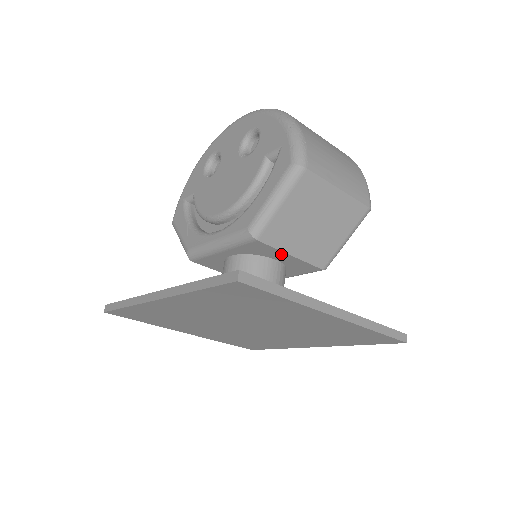
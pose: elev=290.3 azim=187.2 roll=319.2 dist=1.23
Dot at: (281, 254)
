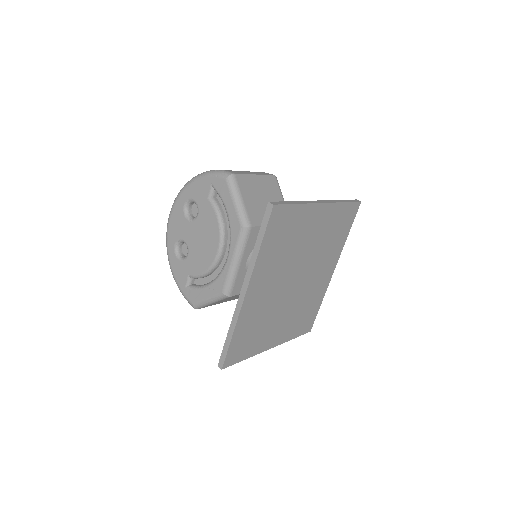
Dot at: occluded
